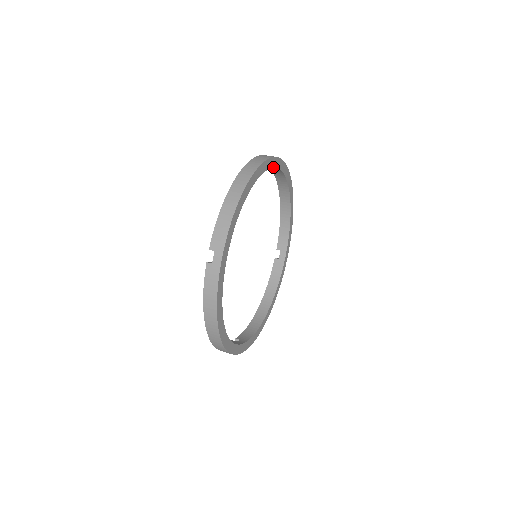
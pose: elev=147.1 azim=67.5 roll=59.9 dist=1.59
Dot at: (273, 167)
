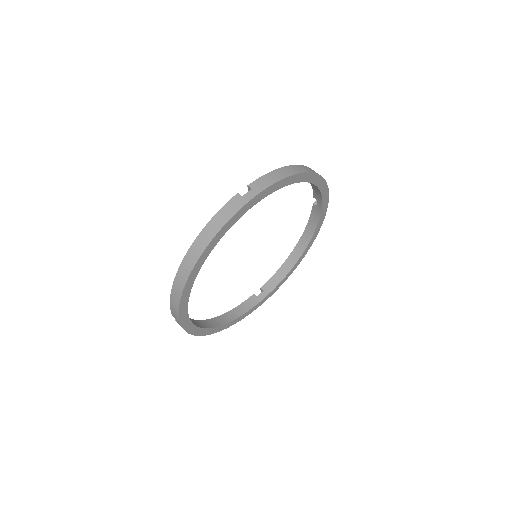
Dot at: (322, 197)
